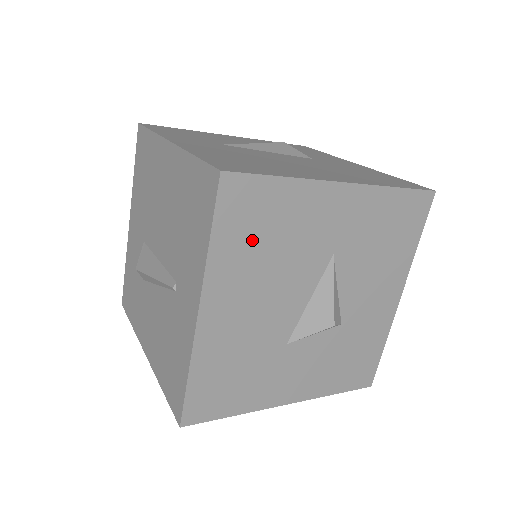
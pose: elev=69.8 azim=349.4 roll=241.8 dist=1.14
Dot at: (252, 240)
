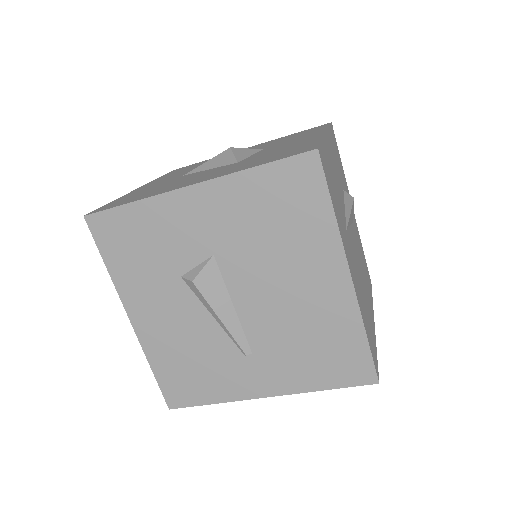
Dot at: occluded
